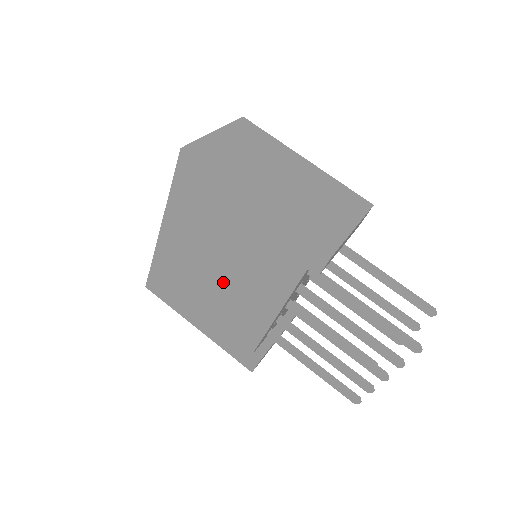
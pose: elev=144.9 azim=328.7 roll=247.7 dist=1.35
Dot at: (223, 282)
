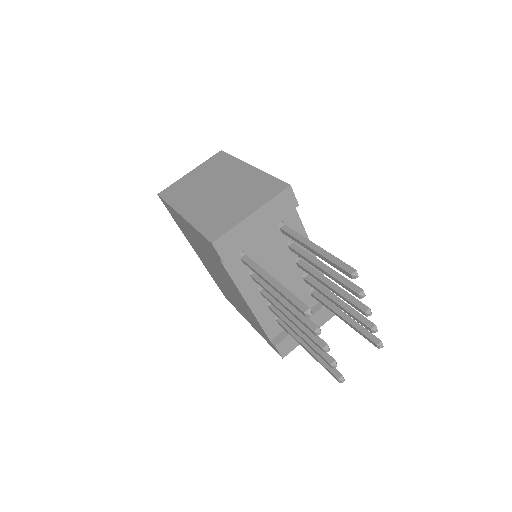
Dot at: (224, 282)
